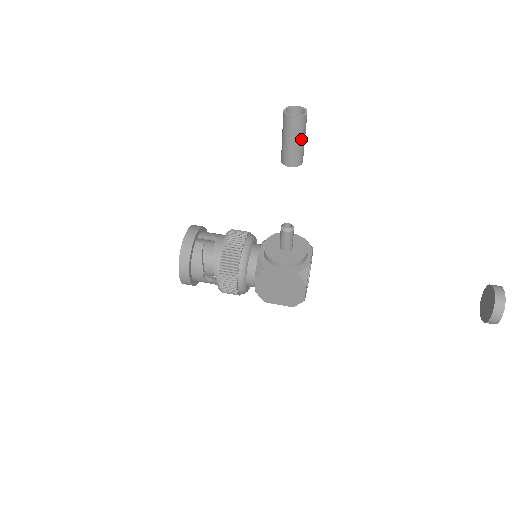
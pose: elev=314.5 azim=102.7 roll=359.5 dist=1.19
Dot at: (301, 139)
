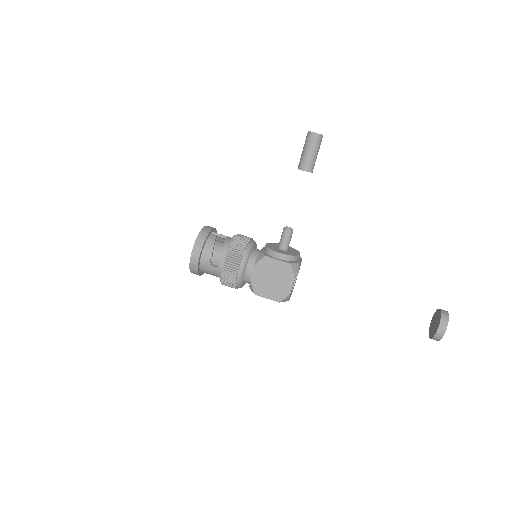
Dot at: (316, 151)
